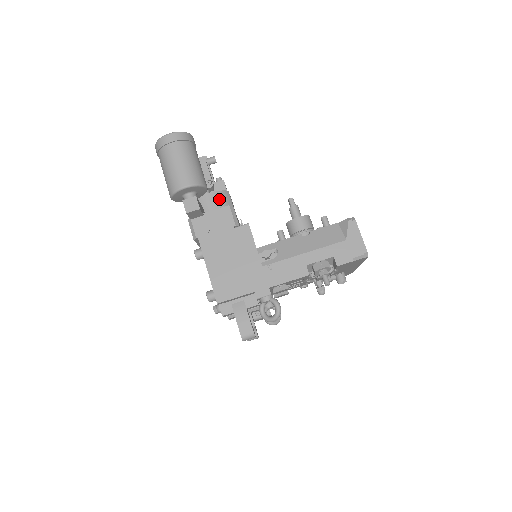
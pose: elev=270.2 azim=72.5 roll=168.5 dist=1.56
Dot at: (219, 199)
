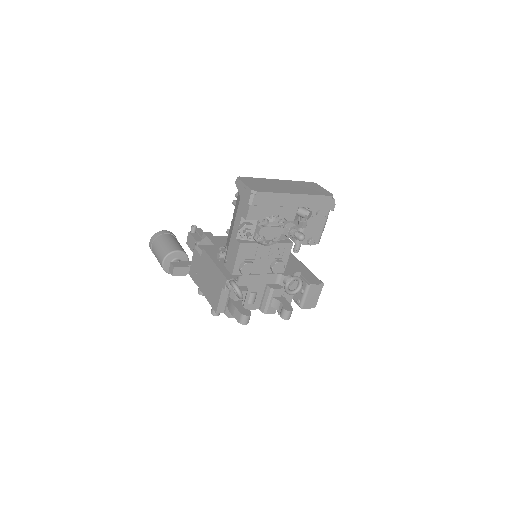
Dot at: occluded
